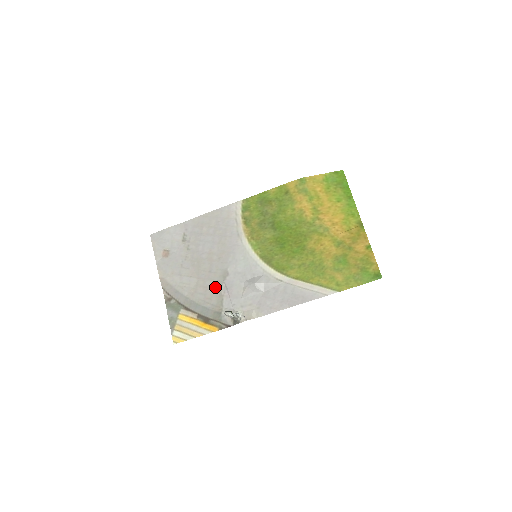
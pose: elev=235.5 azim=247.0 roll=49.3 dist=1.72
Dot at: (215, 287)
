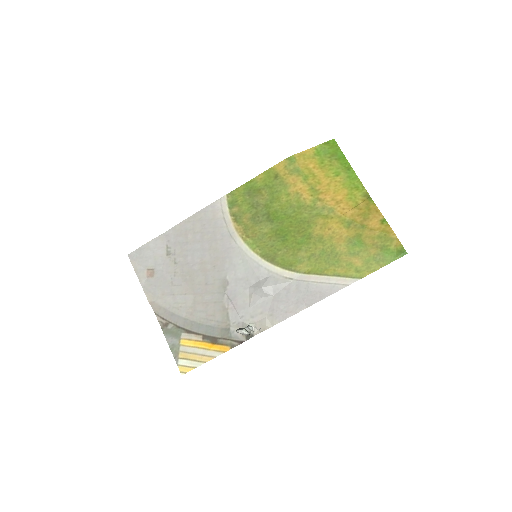
Dot at: (216, 301)
